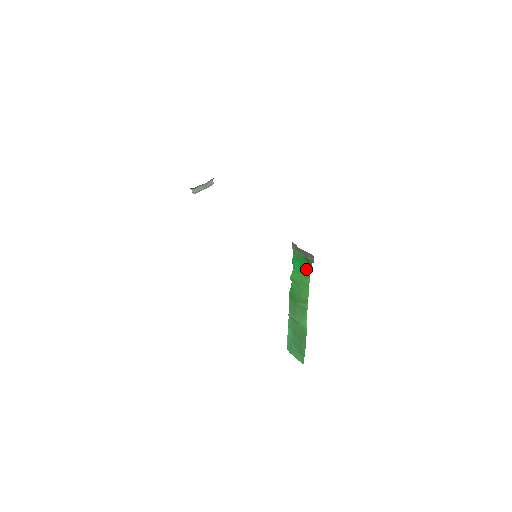
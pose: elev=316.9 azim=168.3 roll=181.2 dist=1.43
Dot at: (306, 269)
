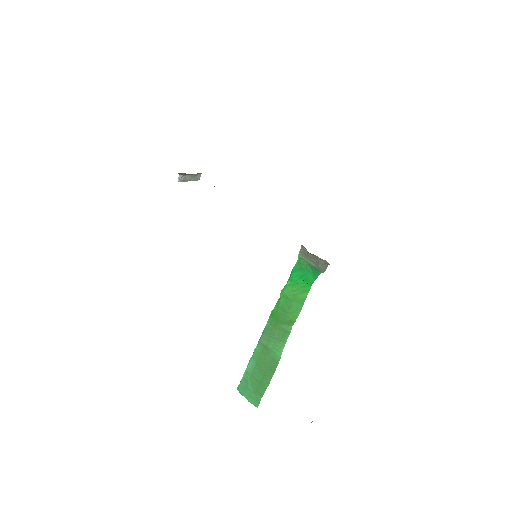
Dot at: (308, 281)
